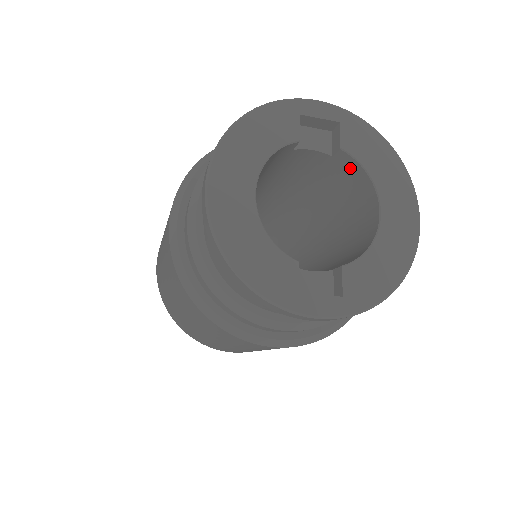
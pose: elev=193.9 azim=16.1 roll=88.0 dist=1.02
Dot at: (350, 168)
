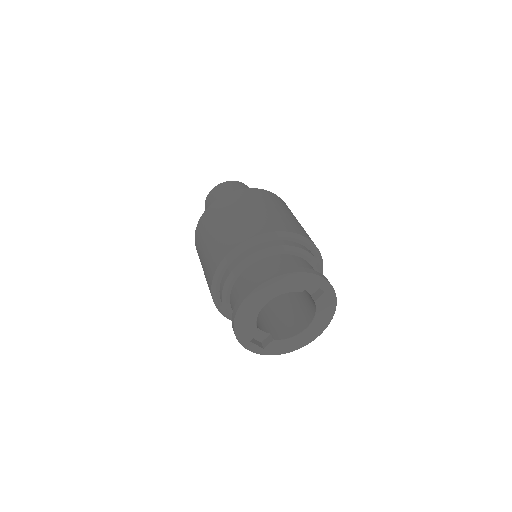
Dot at: (313, 304)
